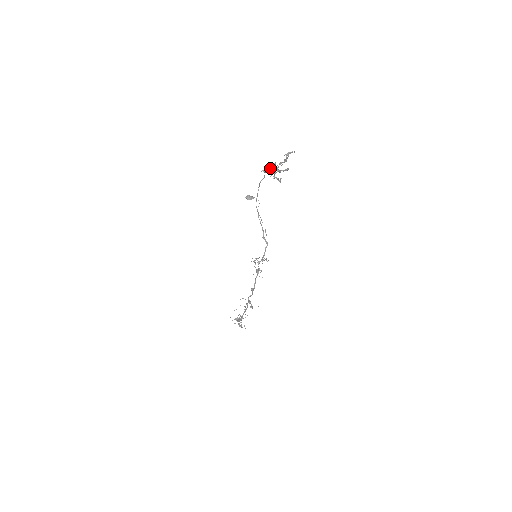
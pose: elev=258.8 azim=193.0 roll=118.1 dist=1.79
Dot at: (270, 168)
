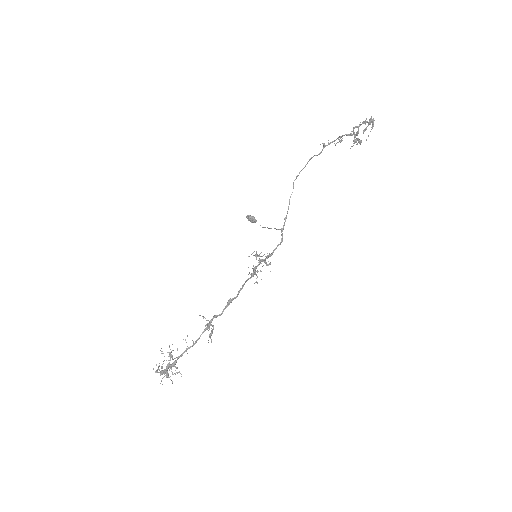
Dot at: occluded
